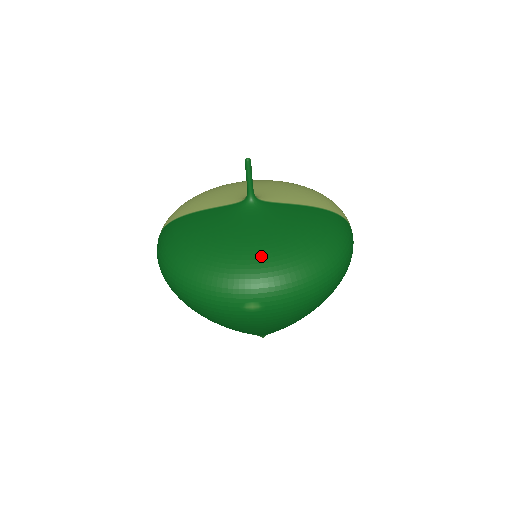
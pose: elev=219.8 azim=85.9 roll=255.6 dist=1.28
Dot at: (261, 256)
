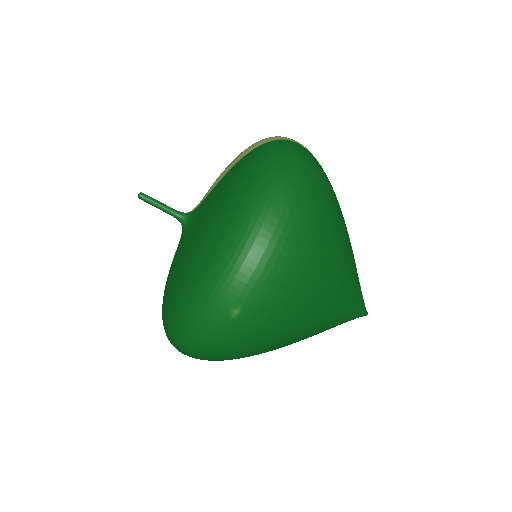
Dot at: (201, 260)
